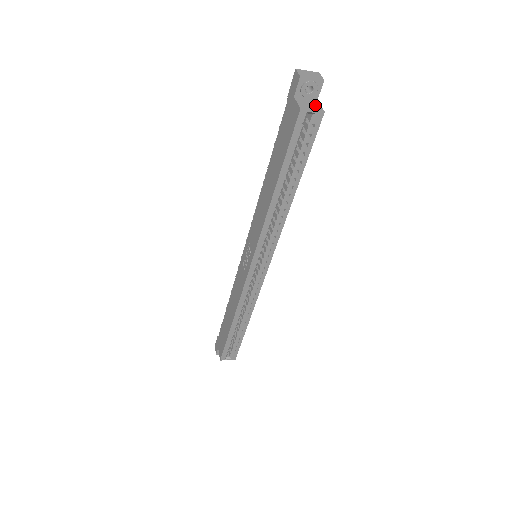
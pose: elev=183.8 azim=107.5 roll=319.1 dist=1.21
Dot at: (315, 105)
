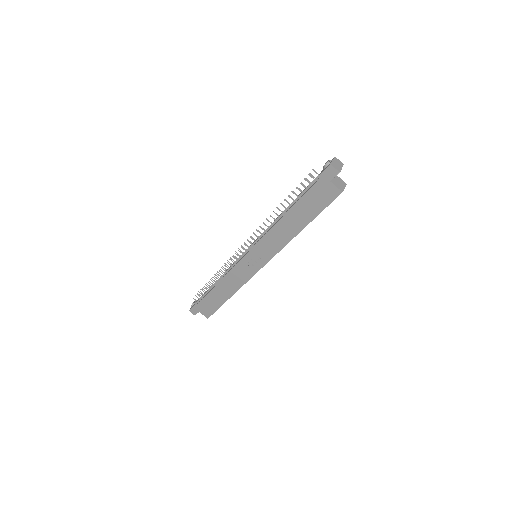
Dot at: (340, 181)
